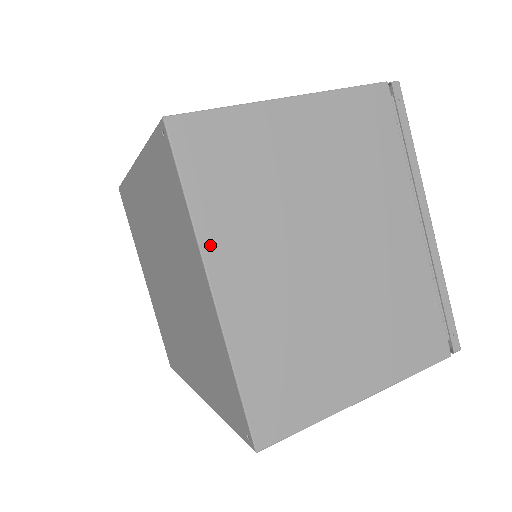
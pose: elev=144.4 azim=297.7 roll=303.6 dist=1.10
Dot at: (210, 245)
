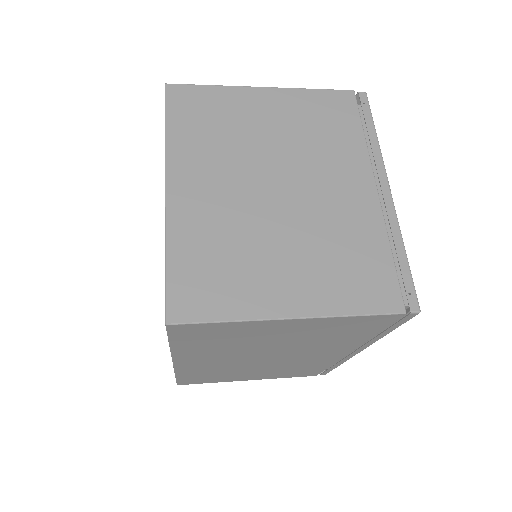
Dot at: (174, 159)
